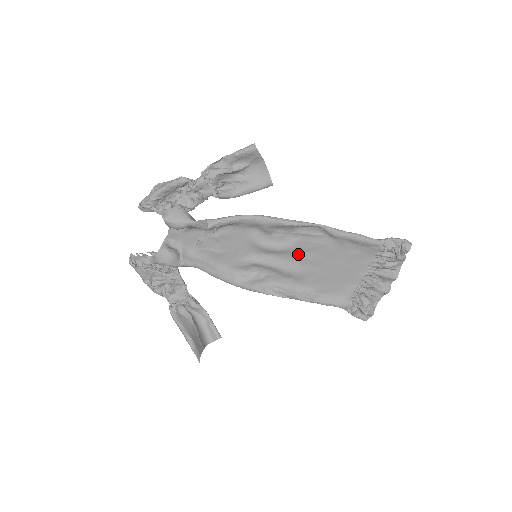
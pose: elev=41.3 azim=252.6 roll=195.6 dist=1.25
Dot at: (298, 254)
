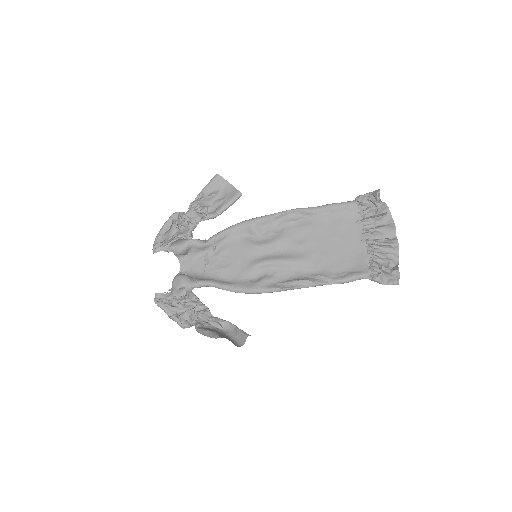
Dot at: (292, 243)
